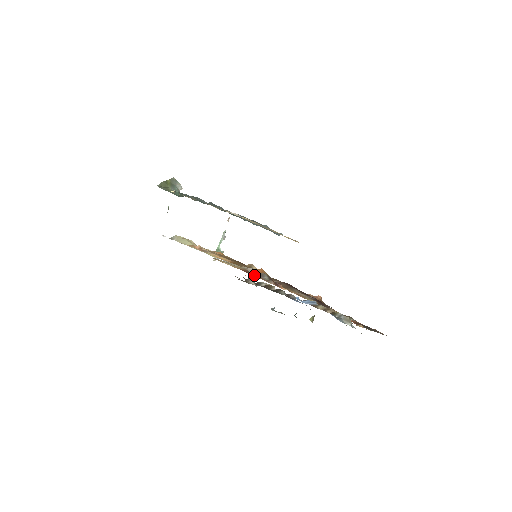
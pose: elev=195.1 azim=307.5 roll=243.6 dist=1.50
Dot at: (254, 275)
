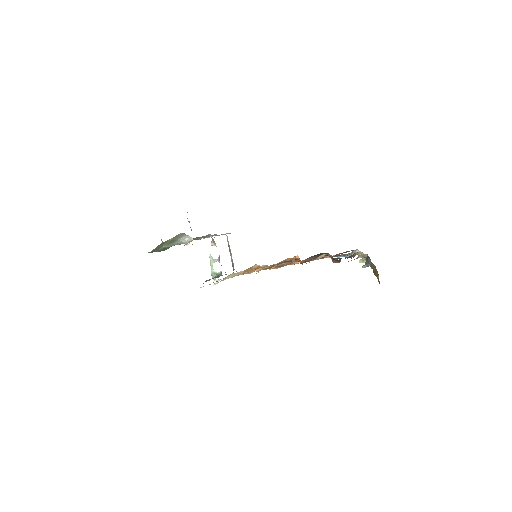
Dot at: occluded
